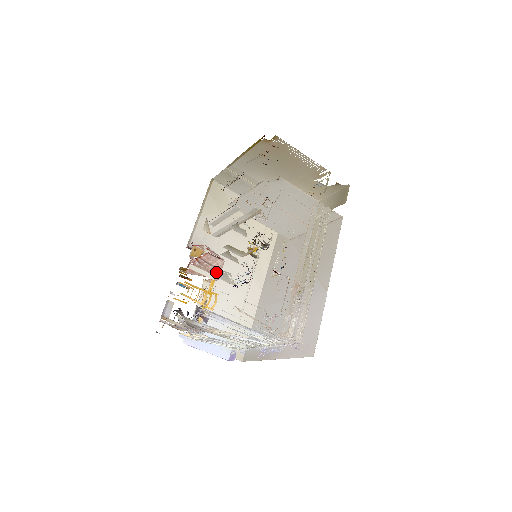
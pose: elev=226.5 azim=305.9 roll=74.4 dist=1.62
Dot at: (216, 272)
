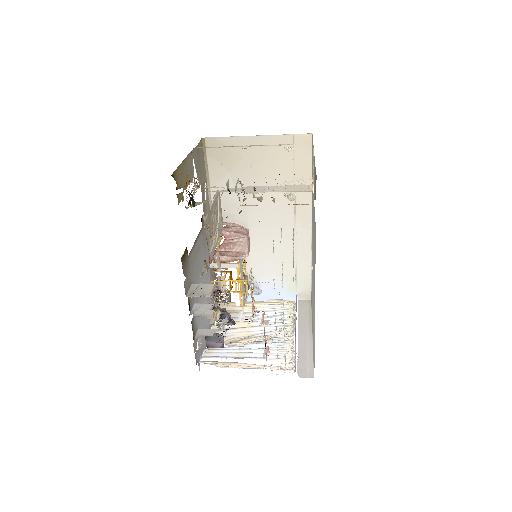
Dot at: (242, 252)
